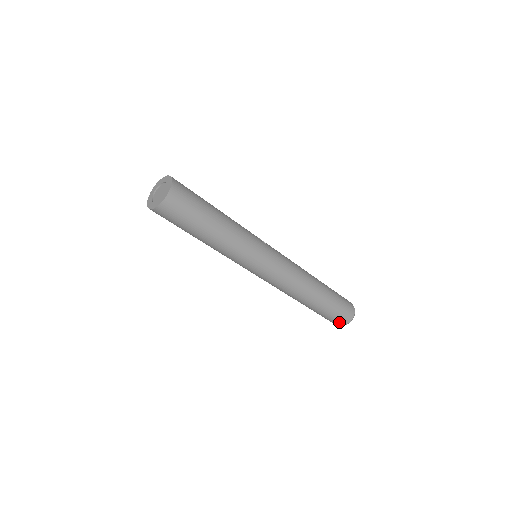
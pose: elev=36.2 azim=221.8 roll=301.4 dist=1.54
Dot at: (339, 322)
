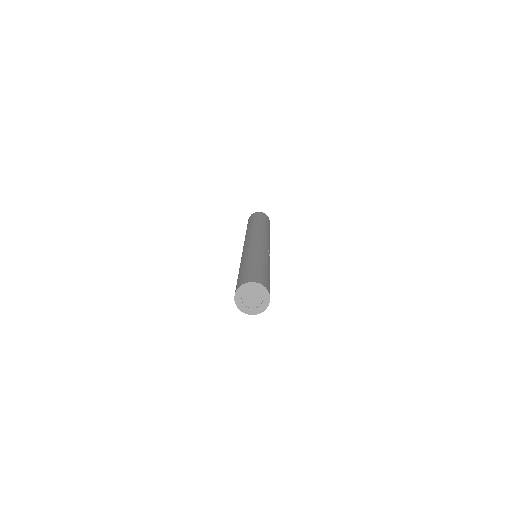
Dot at: occluded
